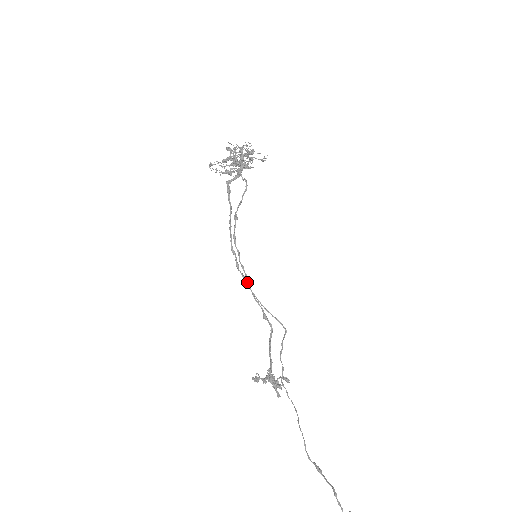
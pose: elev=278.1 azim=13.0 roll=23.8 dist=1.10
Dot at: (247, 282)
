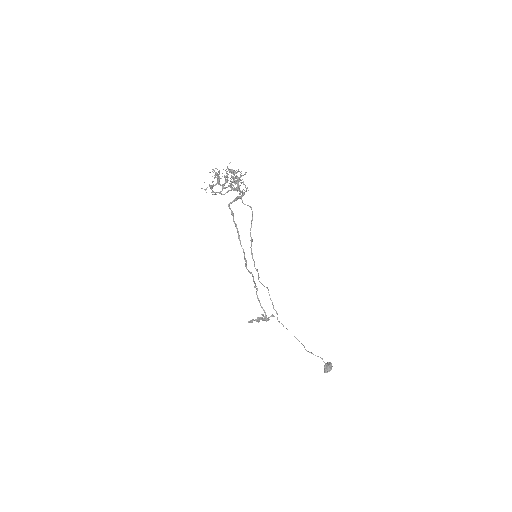
Dot at: (252, 275)
